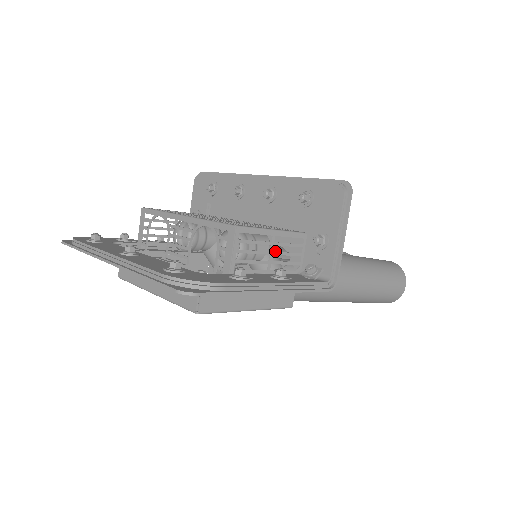
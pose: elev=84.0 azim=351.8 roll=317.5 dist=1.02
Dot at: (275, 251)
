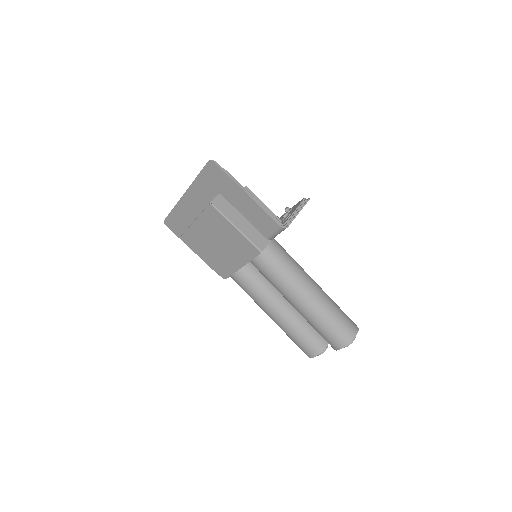
Dot at: occluded
